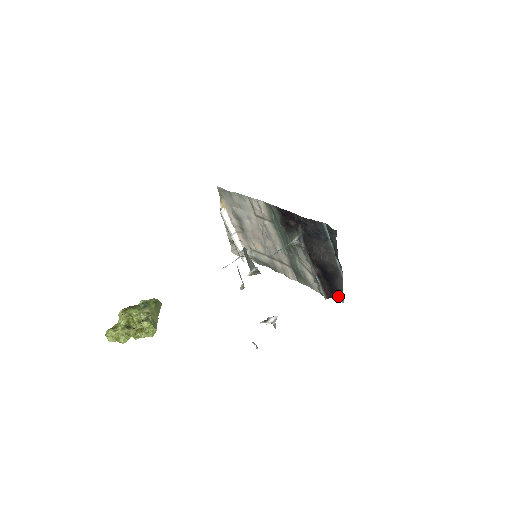
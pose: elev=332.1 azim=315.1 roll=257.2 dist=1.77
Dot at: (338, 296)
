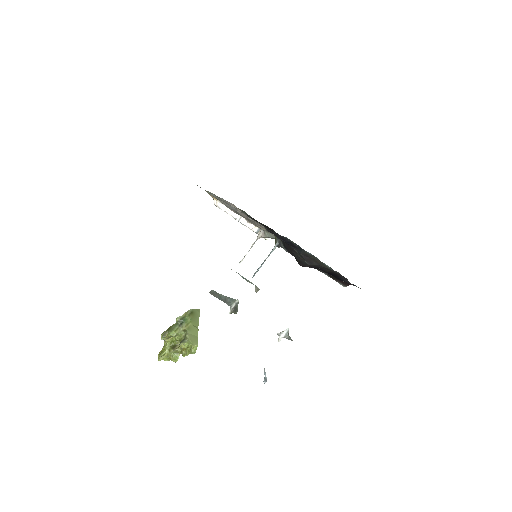
Dot at: (355, 285)
